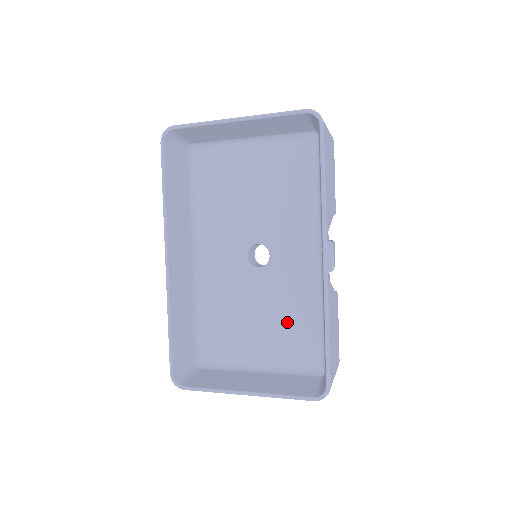
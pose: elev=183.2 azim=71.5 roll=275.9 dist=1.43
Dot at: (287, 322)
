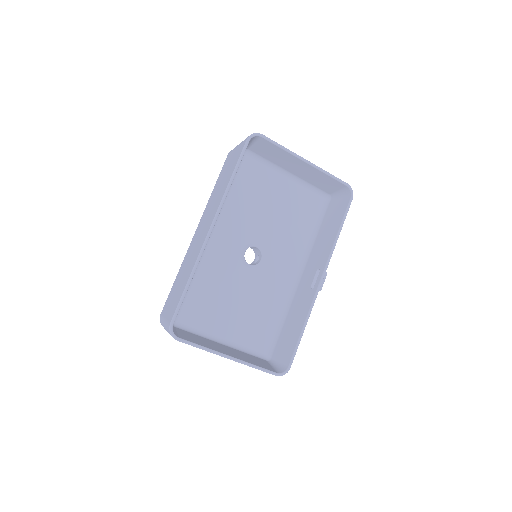
Dot at: (256, 313)
